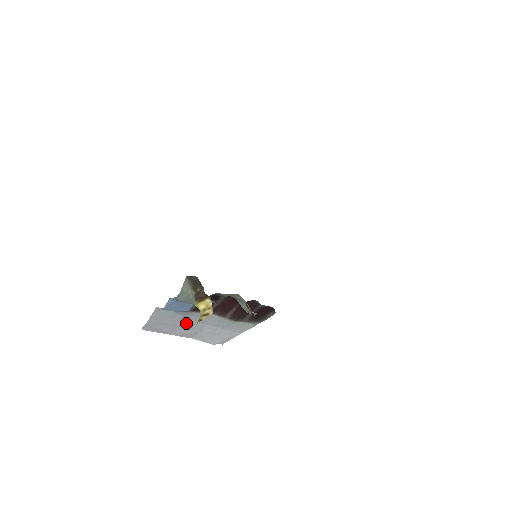
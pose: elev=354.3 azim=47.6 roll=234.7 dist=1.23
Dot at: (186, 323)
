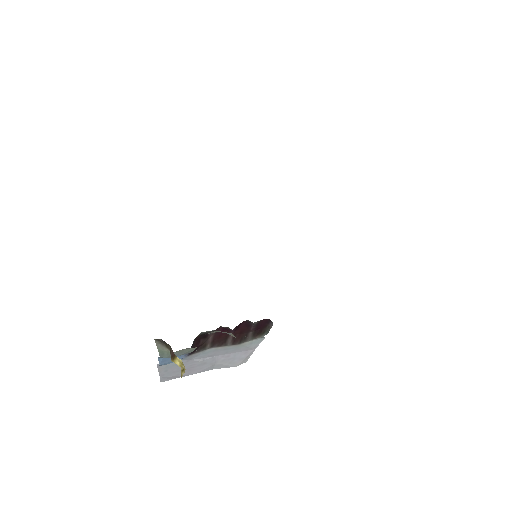
Dot at: (196, 363)
